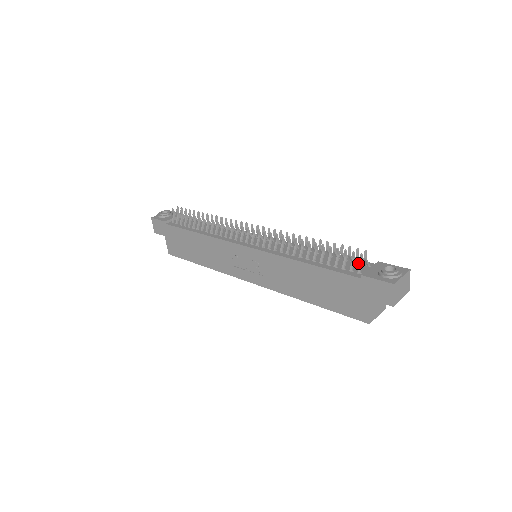
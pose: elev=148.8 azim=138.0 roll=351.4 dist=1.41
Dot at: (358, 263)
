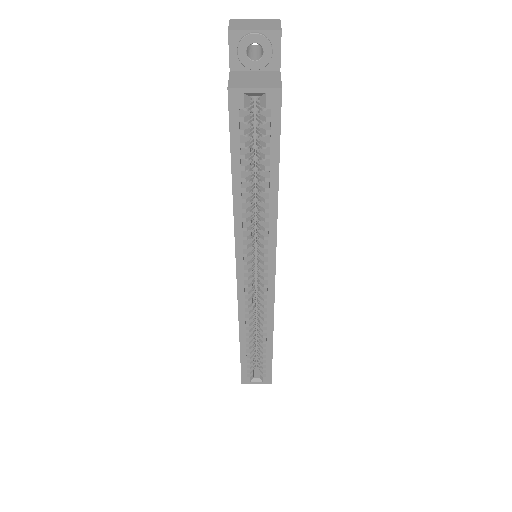
Dot at: occluded
